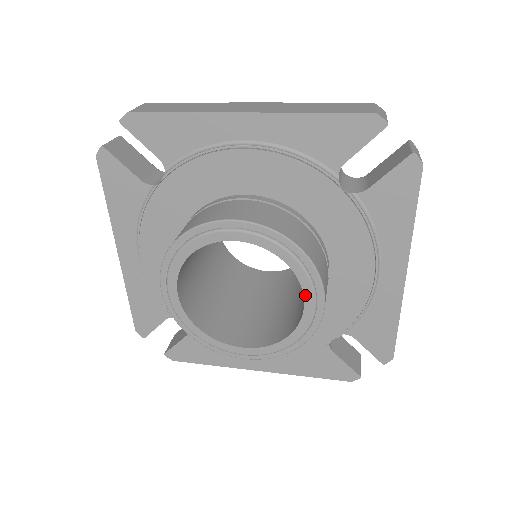
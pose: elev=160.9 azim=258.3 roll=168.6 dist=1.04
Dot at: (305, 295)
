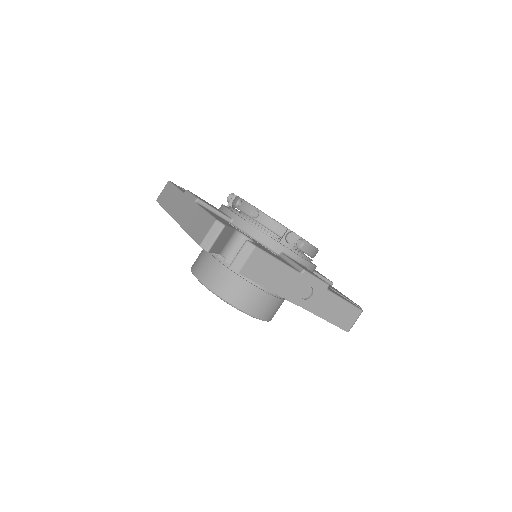
Dot at: occluded
